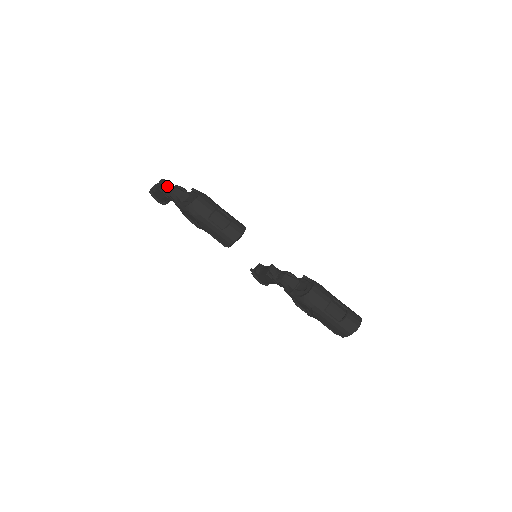
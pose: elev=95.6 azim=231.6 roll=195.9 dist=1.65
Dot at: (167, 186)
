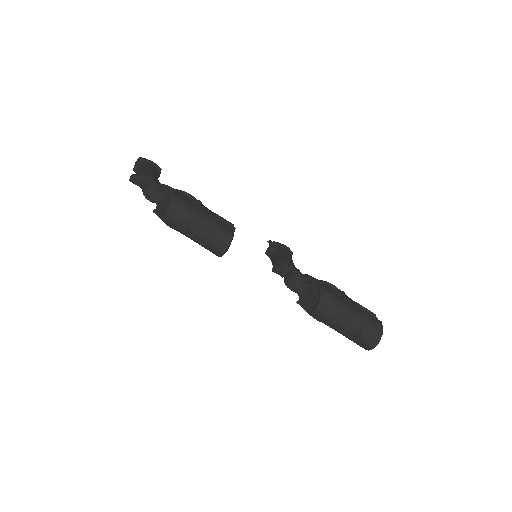
Dot at: (140, 182)
